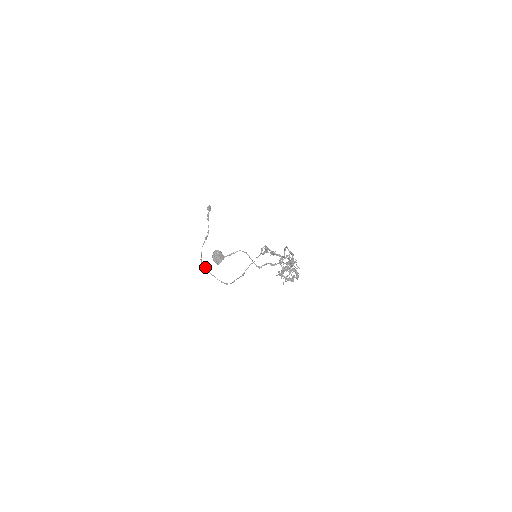
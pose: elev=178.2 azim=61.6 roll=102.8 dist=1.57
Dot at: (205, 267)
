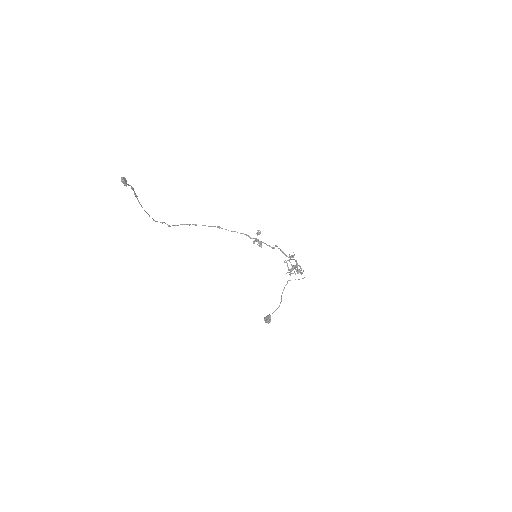
Dot at: occluded
